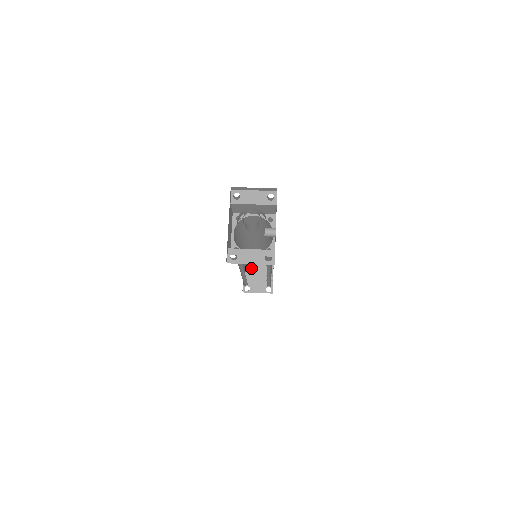
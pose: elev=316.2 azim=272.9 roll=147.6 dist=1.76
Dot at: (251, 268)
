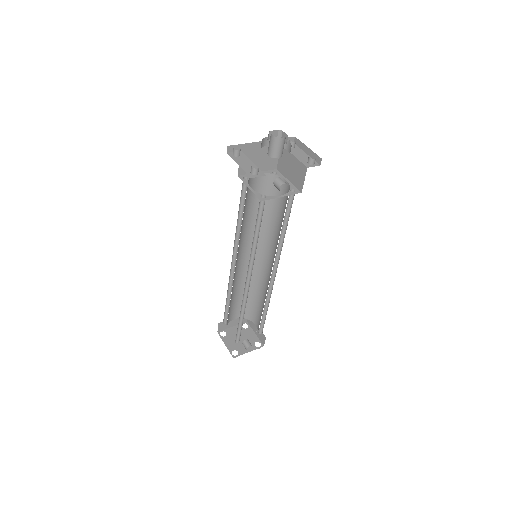
Dot at: (247, 328)
